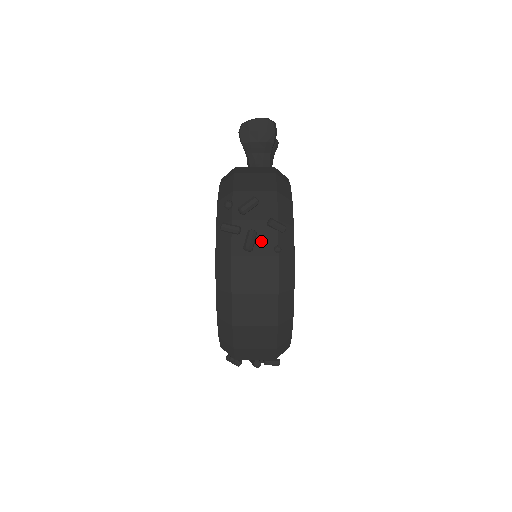
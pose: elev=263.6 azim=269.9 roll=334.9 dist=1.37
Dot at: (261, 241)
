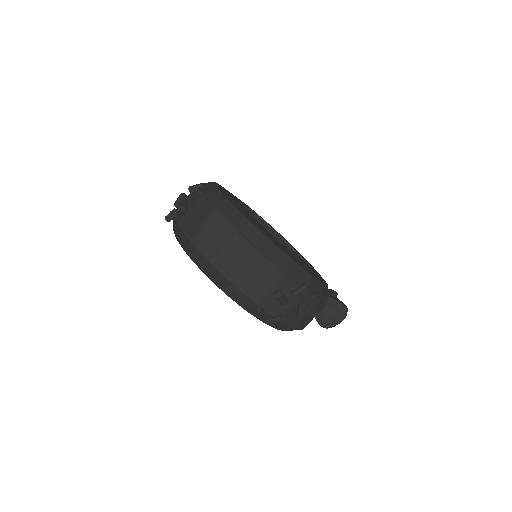
Dot at: (191, 202)
